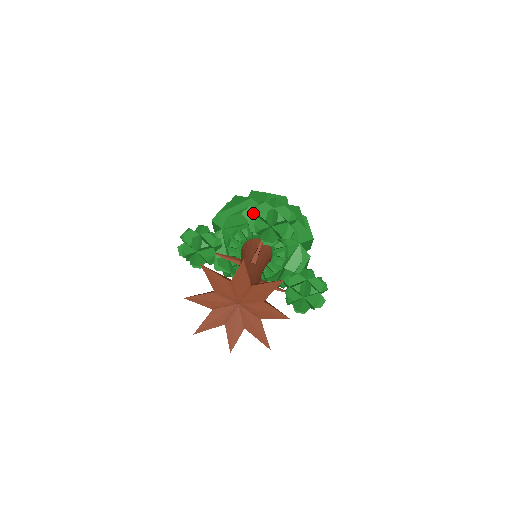
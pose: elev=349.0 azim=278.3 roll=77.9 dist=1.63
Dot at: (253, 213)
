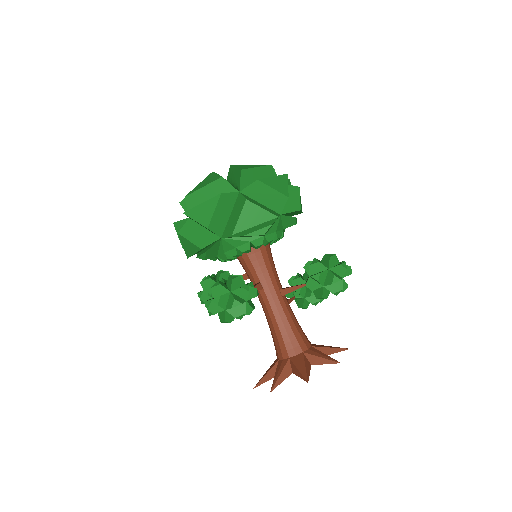
Dot at: (320, 284)
